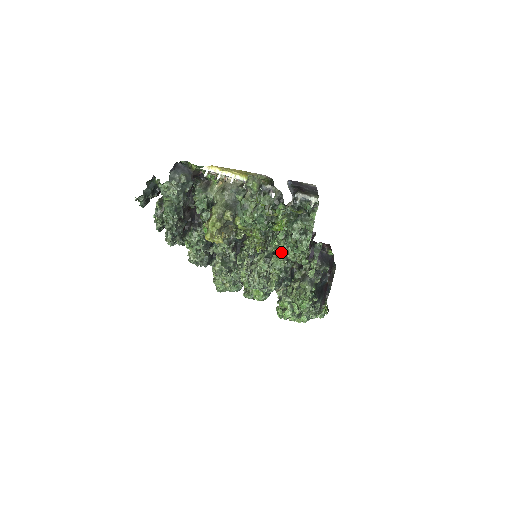
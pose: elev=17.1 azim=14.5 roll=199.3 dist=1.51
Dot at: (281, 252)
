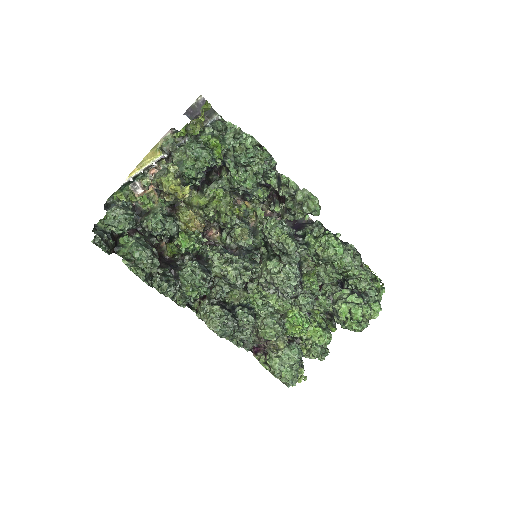
Dot at: (249, 183)
